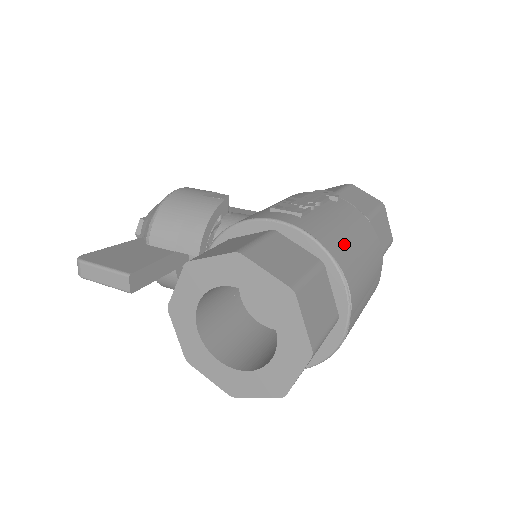
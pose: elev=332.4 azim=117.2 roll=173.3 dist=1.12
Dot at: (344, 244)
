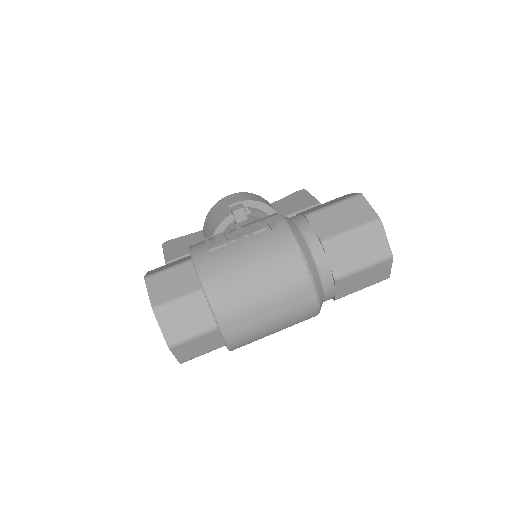
Dot at: (231, 277)
